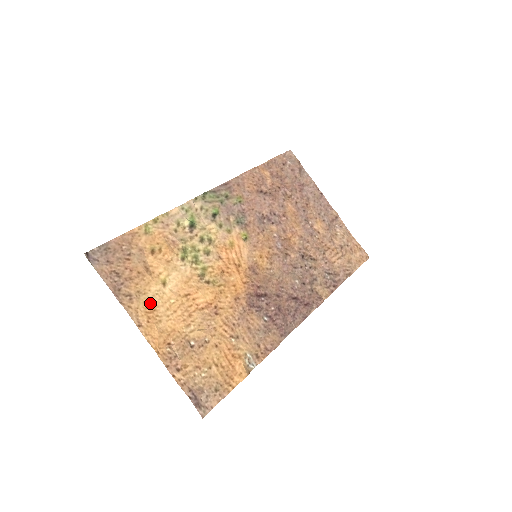
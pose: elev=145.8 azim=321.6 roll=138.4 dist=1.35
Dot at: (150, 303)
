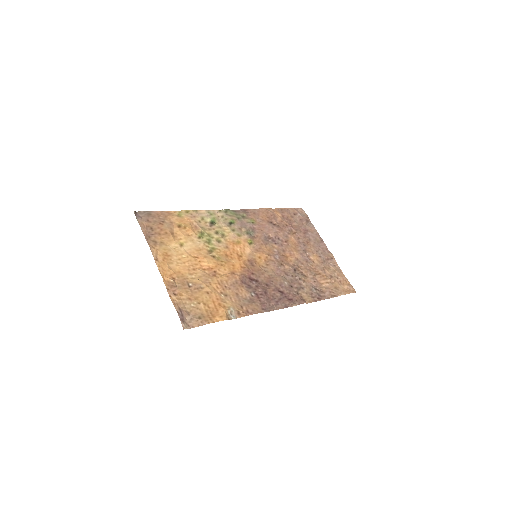
Dot at: (168, 251)
